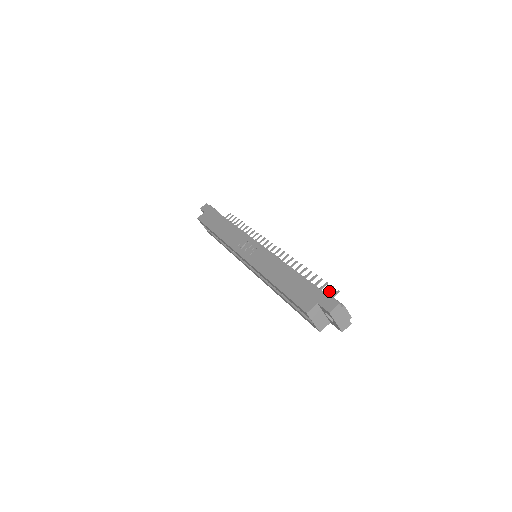
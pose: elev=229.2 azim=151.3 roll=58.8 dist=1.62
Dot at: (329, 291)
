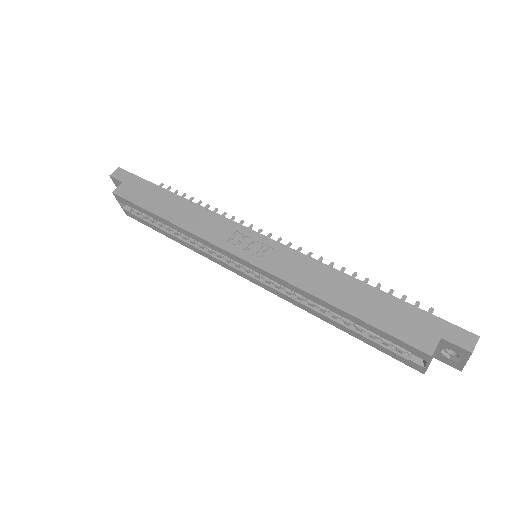
Dot at: occluded
